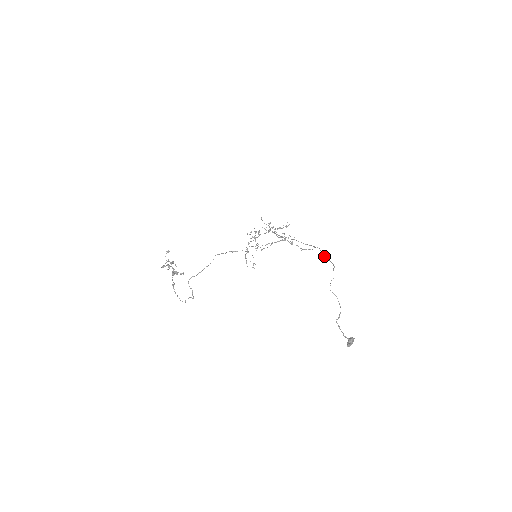
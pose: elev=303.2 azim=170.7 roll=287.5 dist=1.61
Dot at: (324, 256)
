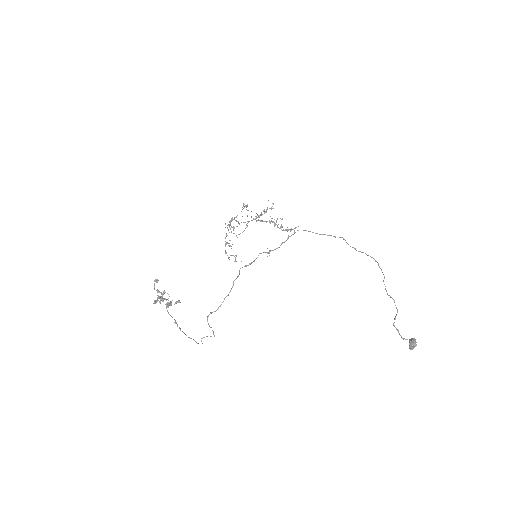
Dot at: (355, 248)
